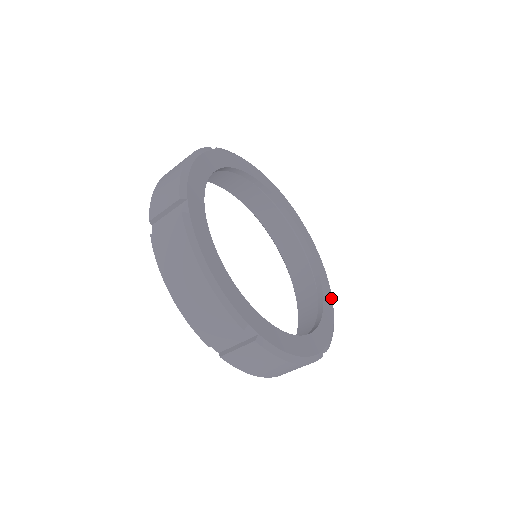
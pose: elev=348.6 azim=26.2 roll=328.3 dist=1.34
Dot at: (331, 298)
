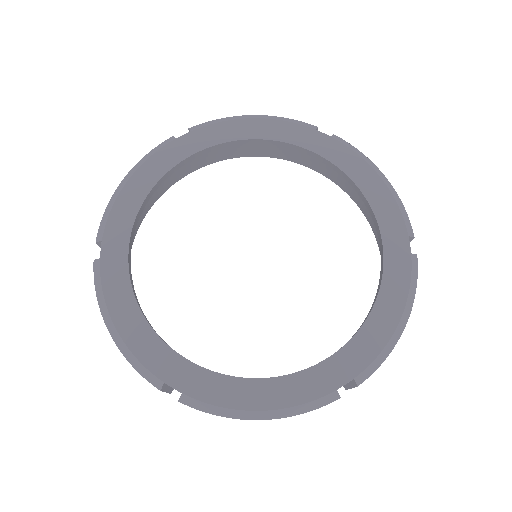
Dot at: (354, 155)
